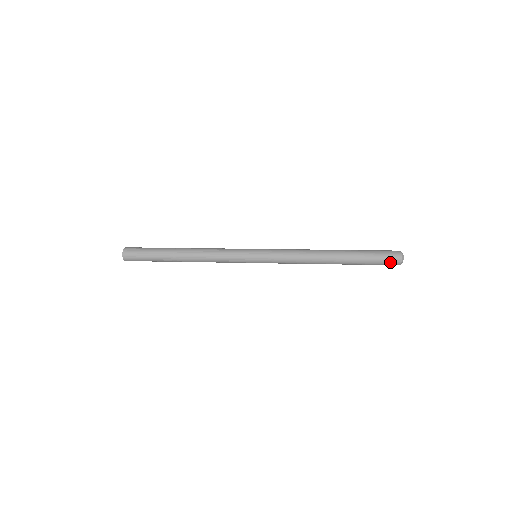
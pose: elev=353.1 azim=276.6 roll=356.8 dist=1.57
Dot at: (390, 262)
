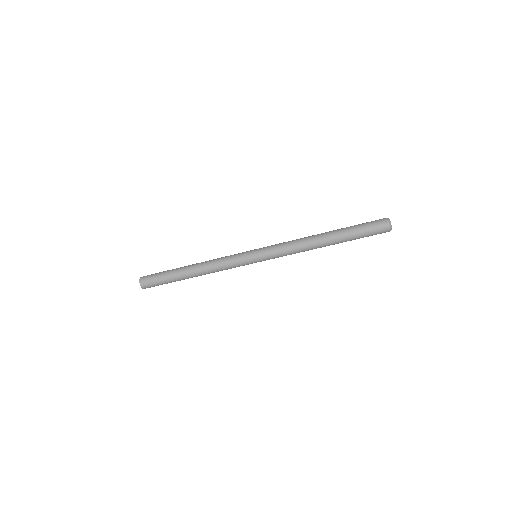
Dot at: (379, 231)
